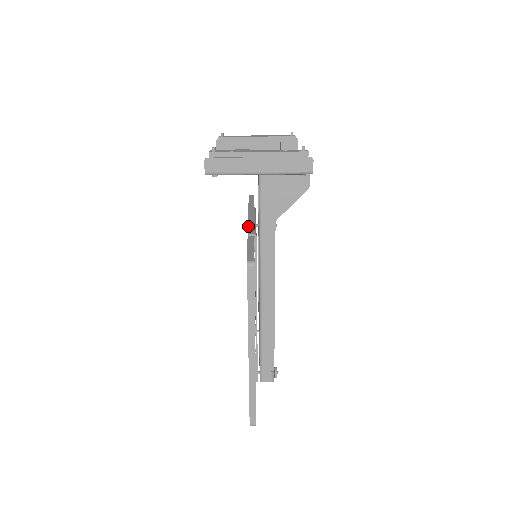
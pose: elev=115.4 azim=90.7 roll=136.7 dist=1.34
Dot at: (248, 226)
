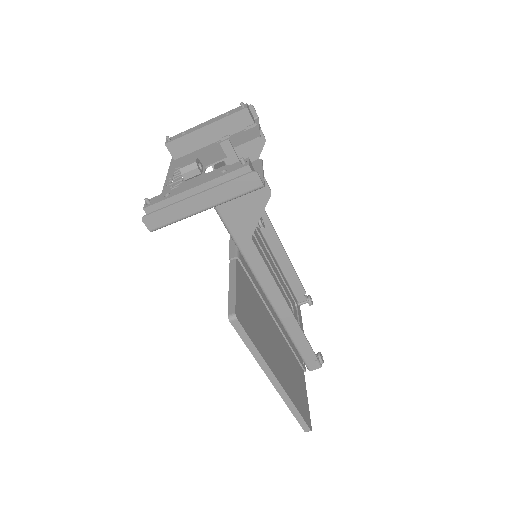
Dot at: (229, 242)
